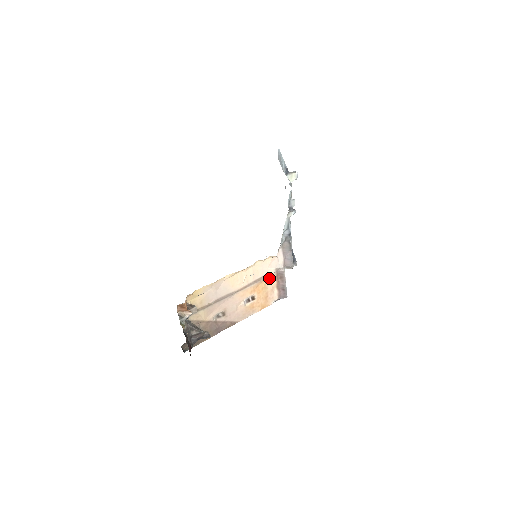
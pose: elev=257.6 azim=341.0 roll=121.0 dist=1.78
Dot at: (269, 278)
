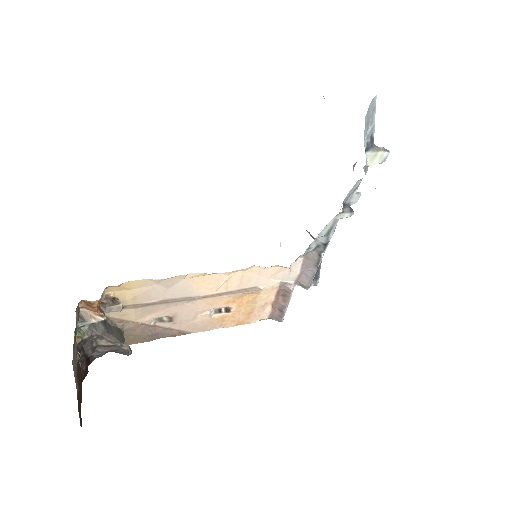
Dot at: (265, 291)
